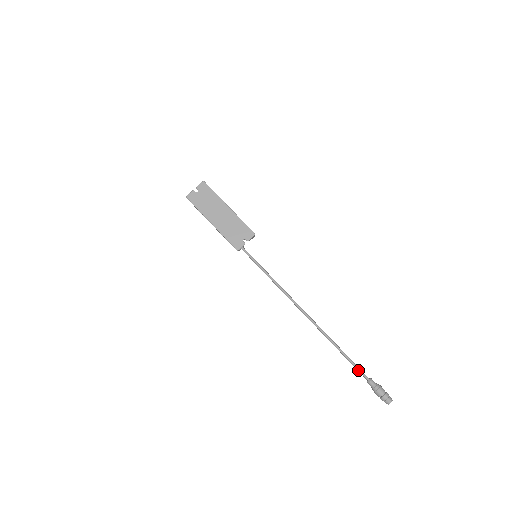
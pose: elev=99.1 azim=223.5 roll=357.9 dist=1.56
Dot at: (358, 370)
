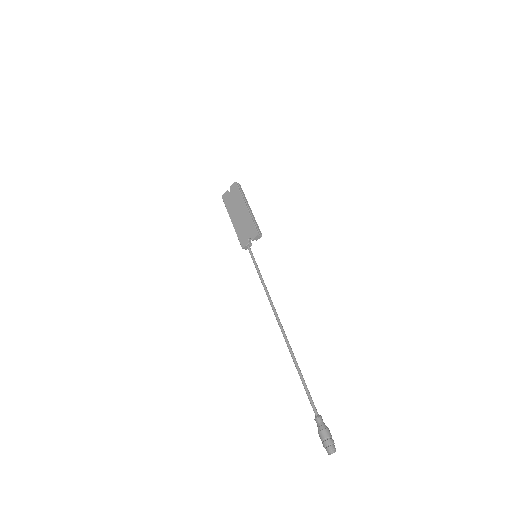
Dot at: occluded
